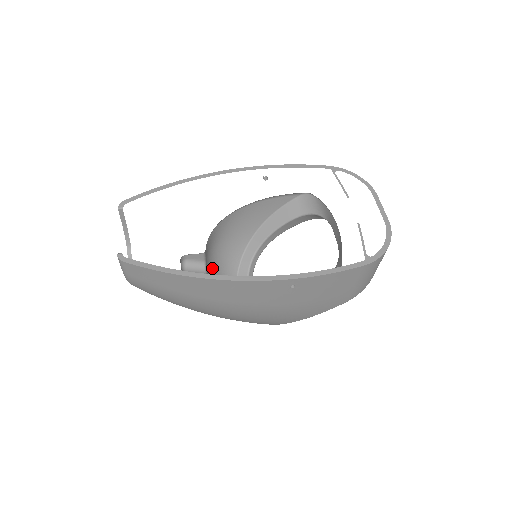
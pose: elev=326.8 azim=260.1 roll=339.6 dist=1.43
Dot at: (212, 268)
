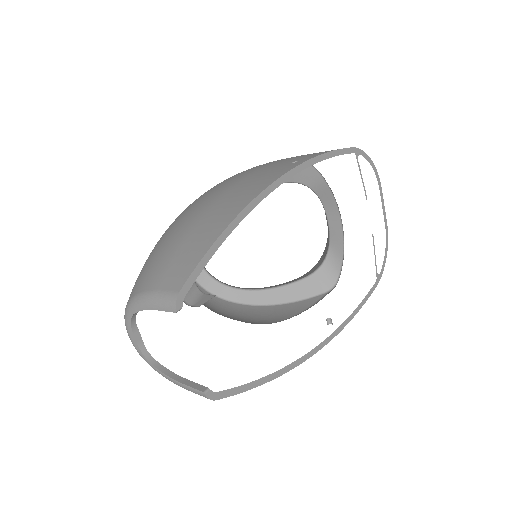
Dot at: occluded
